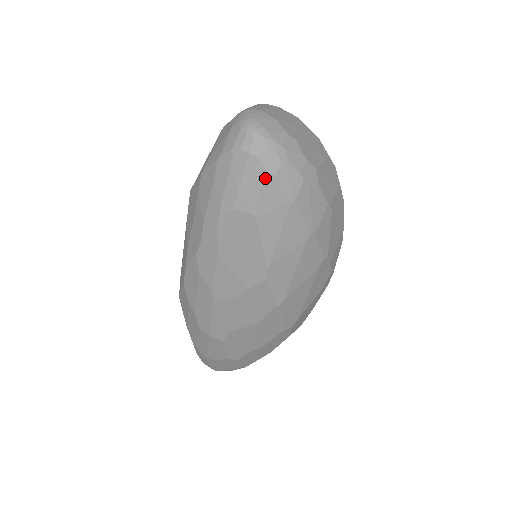
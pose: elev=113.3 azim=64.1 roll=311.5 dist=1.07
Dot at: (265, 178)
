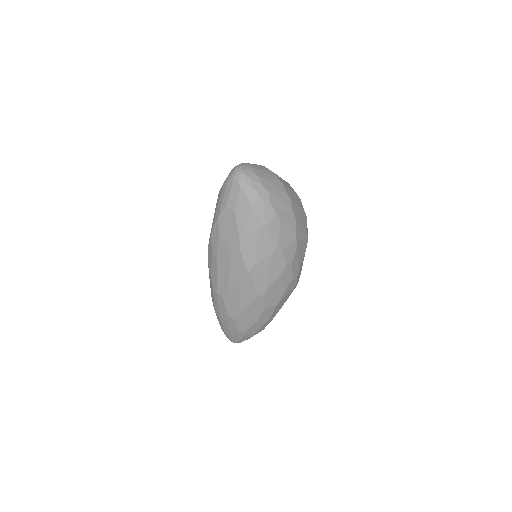
Dot at: (239, 192)
